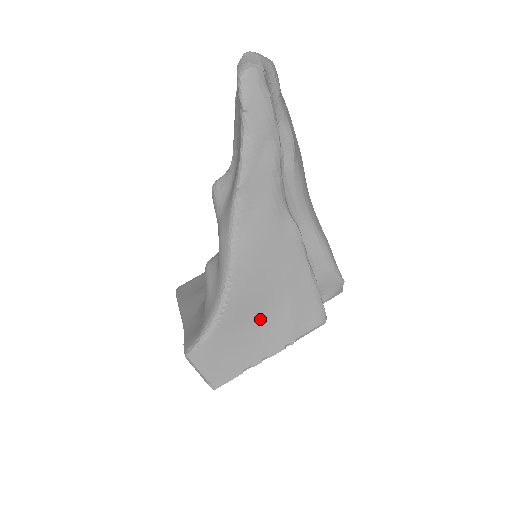
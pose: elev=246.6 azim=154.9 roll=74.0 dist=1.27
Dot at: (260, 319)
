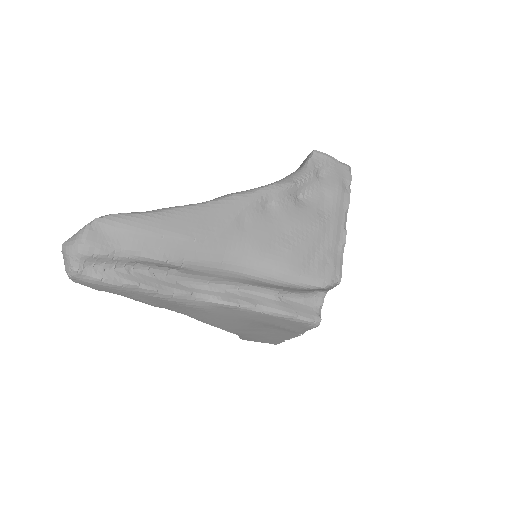
Dot at: (262, 330)
